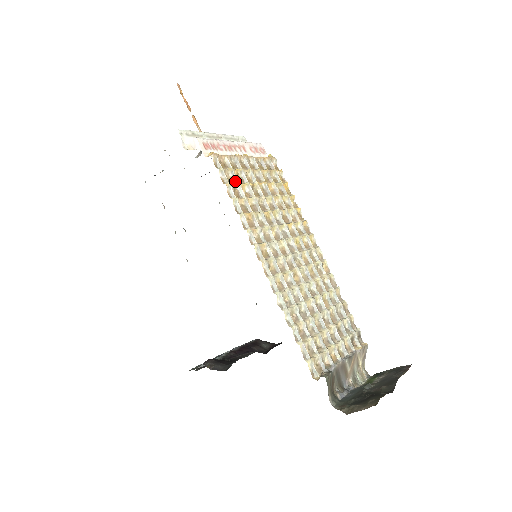
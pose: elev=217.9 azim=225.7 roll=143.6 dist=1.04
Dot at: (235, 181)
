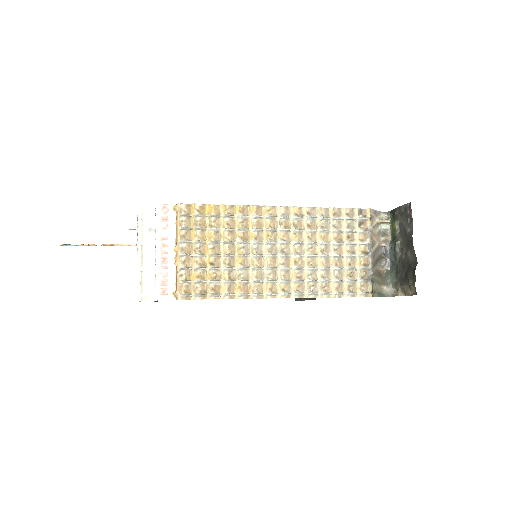
Dot at: (204, 283)
